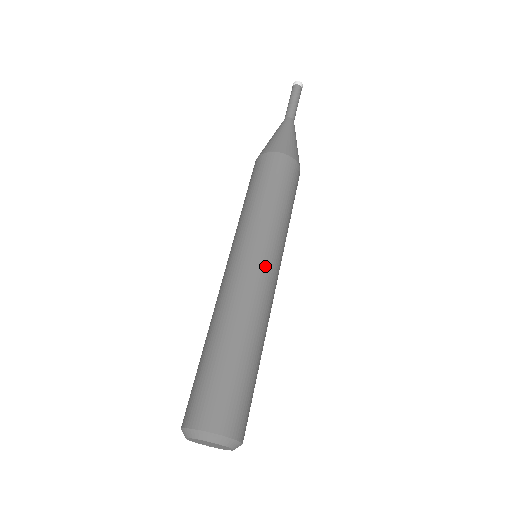
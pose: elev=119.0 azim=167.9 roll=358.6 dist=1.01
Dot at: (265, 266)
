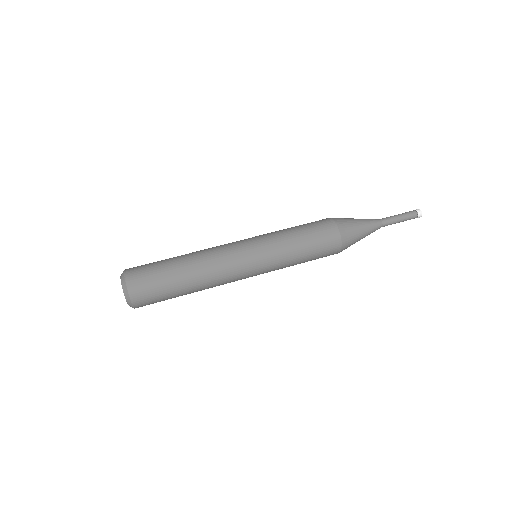
Dot at: (243, 255)
